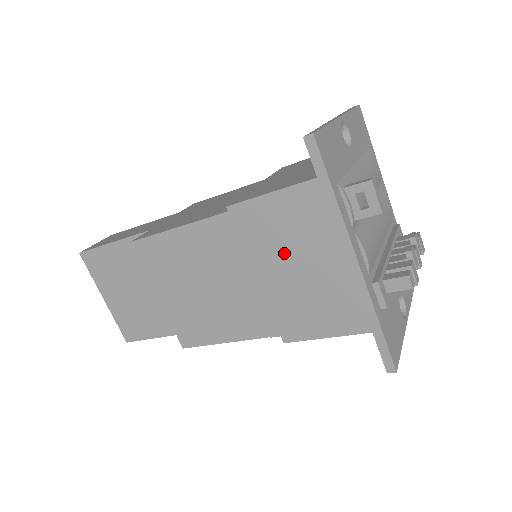
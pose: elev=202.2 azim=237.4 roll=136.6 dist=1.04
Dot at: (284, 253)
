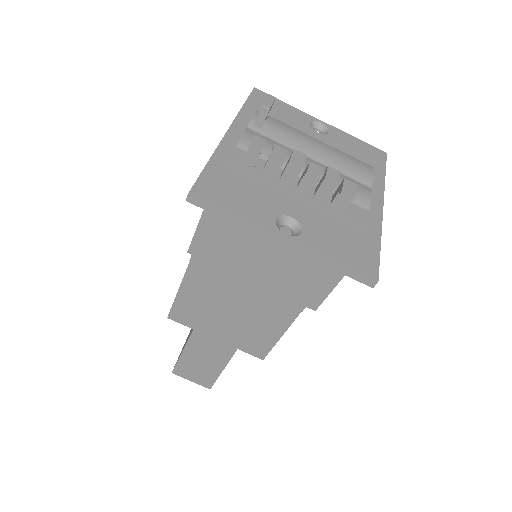
Dot at: occluded
